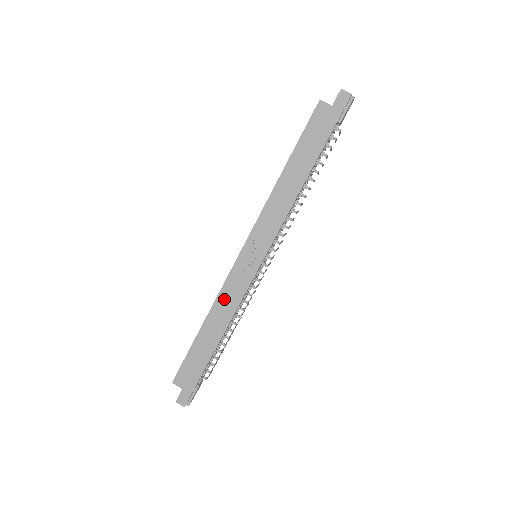
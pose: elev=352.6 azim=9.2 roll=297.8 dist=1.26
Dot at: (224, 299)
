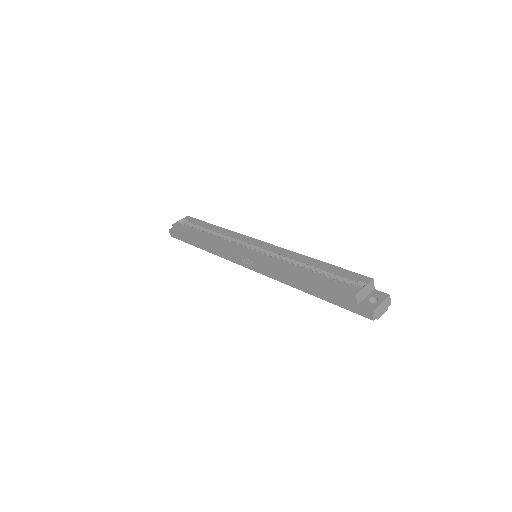
Dot at: (219, 247)
